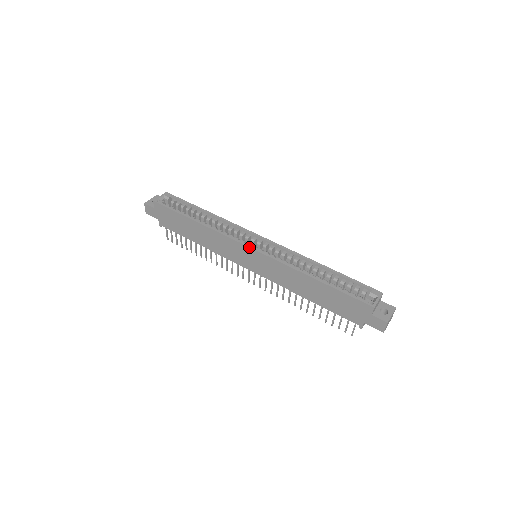
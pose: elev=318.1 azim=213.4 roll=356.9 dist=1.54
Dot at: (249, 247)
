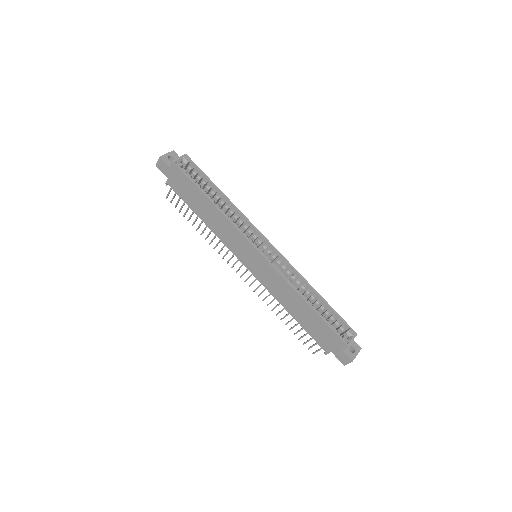
Dot at: (256, 250)
